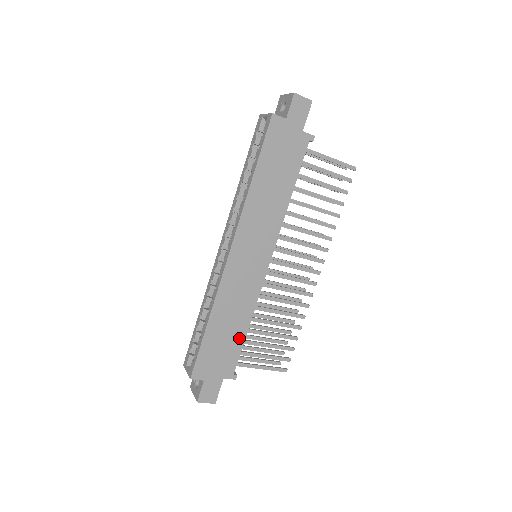
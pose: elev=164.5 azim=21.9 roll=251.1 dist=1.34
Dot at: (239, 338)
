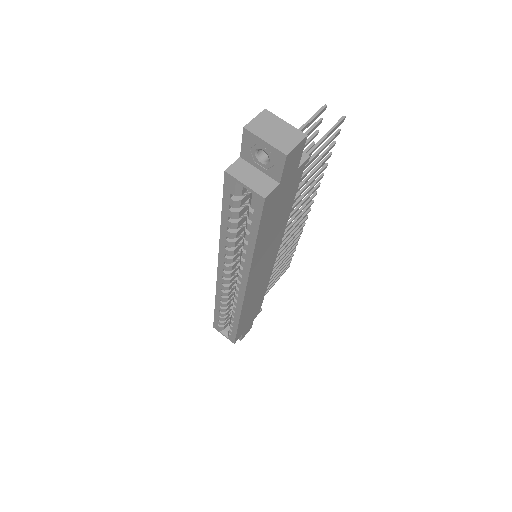
Dot at: (260, 301)
